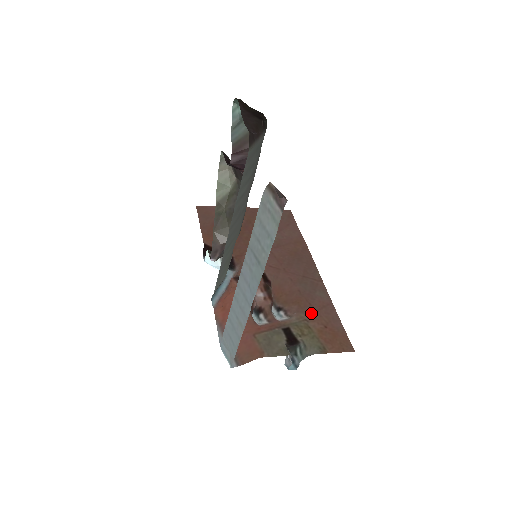
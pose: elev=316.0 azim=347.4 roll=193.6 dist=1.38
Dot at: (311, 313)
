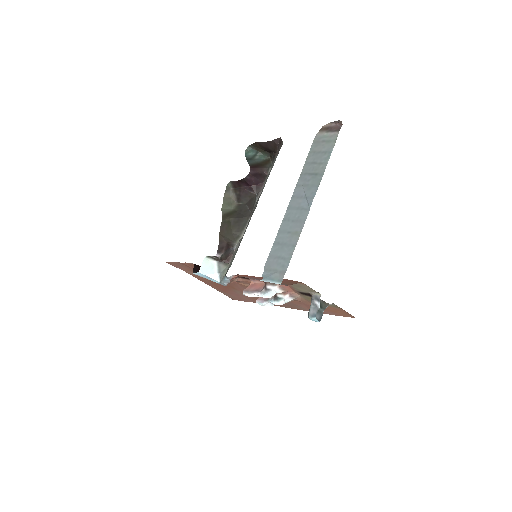
Dot at: (307, 303)
